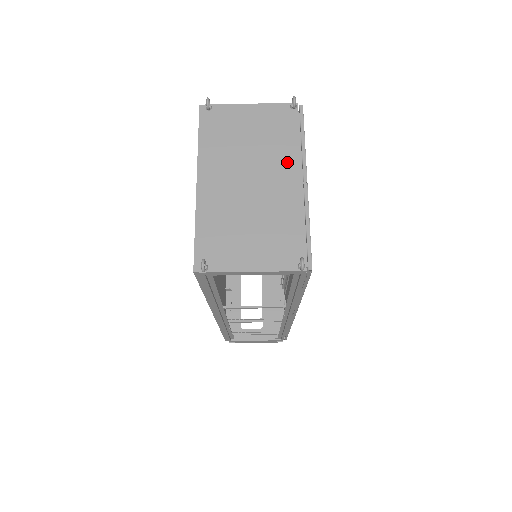
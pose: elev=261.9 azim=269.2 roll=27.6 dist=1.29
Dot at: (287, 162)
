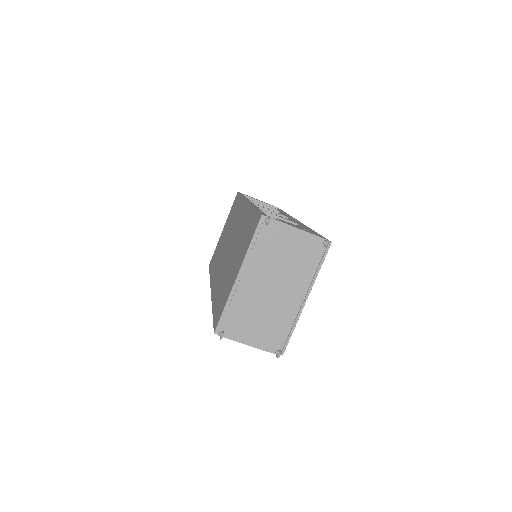
Dot at: (301, 283)
